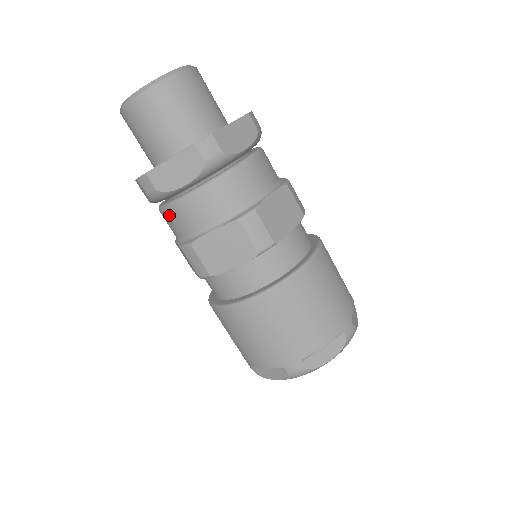
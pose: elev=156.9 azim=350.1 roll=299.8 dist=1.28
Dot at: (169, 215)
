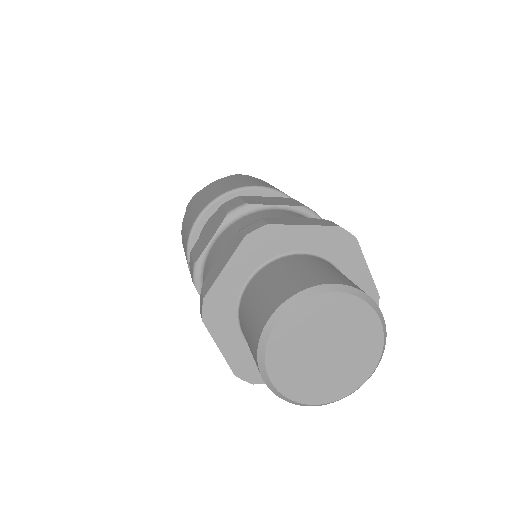
Dot at: occluded
